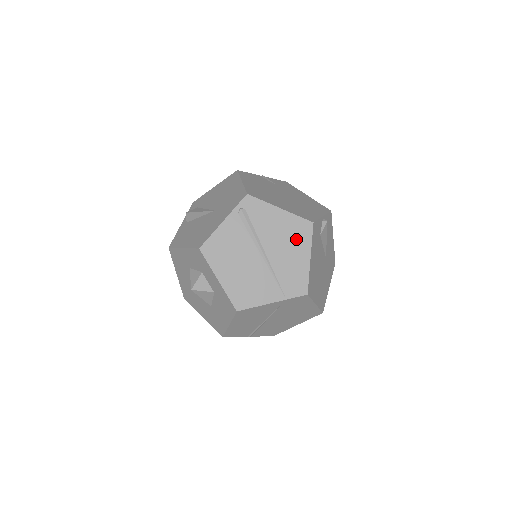
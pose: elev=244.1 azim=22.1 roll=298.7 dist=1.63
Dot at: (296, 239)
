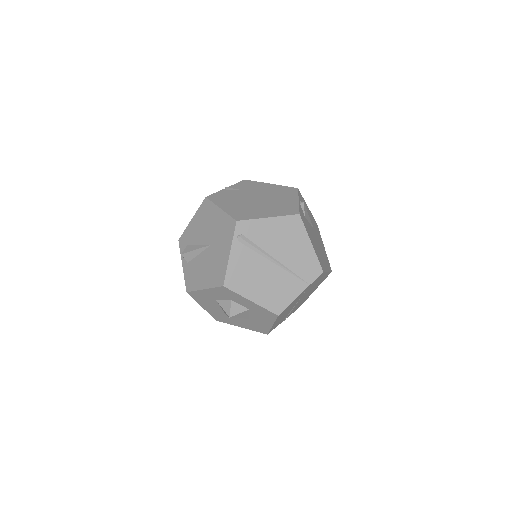
Dot at: (293, 235)
